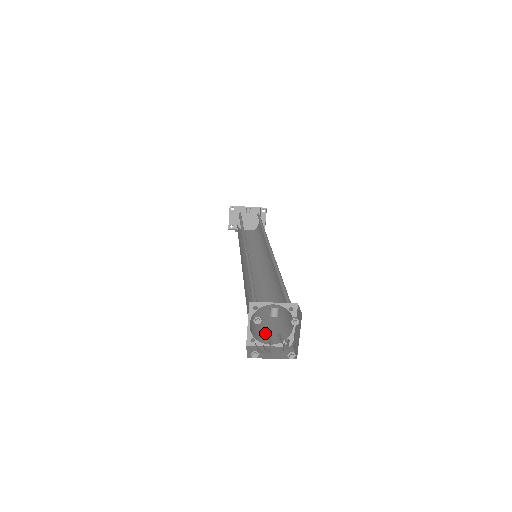
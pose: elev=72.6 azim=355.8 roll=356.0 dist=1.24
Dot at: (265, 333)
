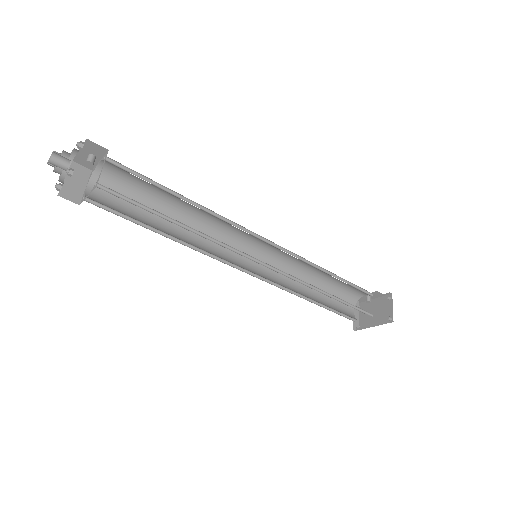
Dot at: occluded
